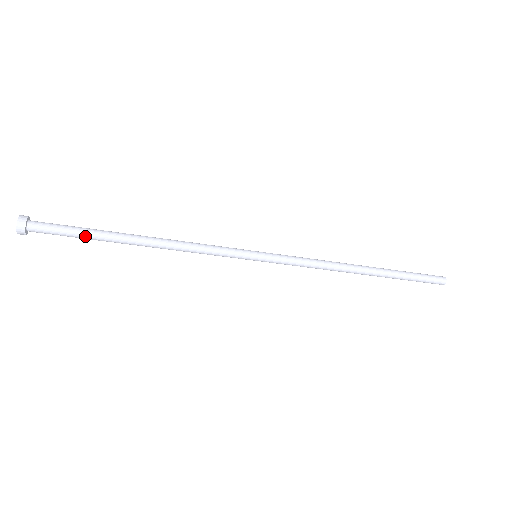
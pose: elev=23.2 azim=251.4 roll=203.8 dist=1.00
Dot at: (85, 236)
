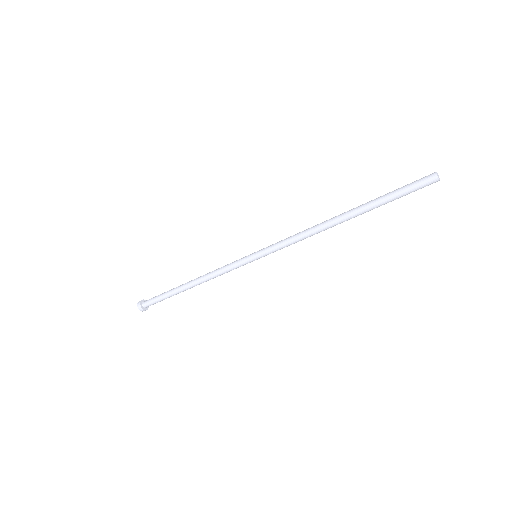
Dot at: occluded
